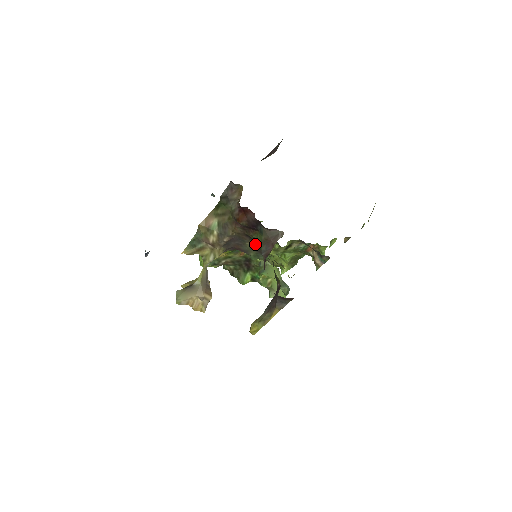
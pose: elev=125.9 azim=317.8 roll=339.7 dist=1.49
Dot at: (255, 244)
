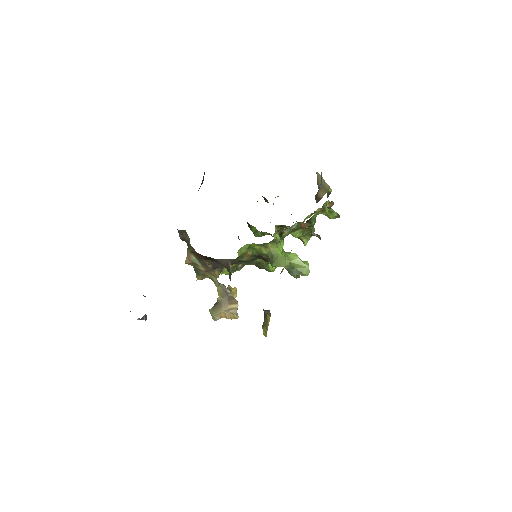
Dot at: (234, 260)
